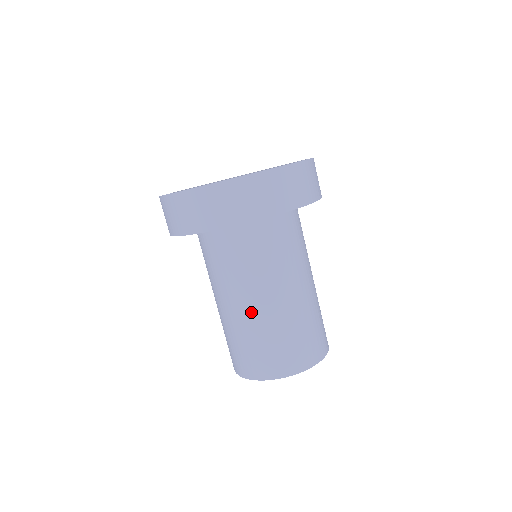
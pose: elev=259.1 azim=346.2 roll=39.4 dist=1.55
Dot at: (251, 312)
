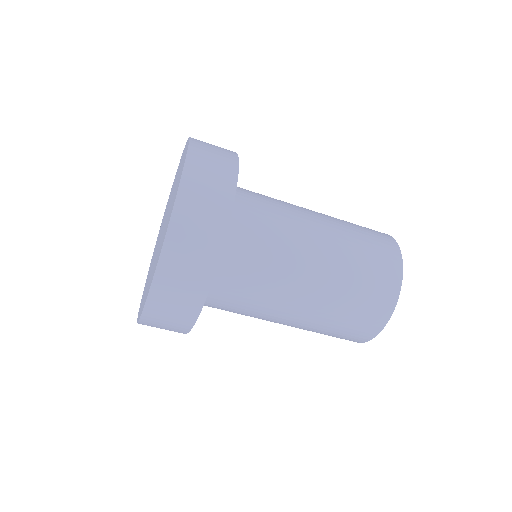
Dot at: (307, 309)
